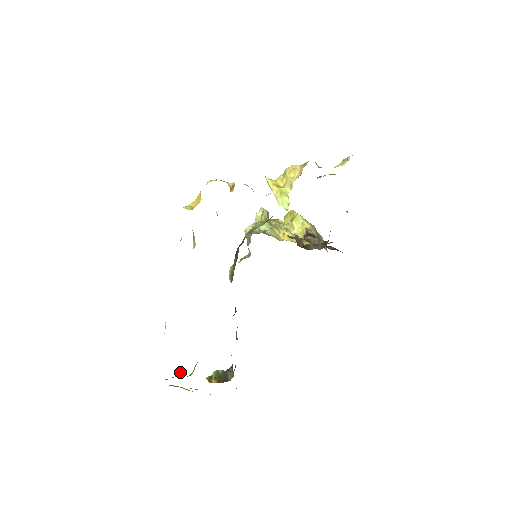
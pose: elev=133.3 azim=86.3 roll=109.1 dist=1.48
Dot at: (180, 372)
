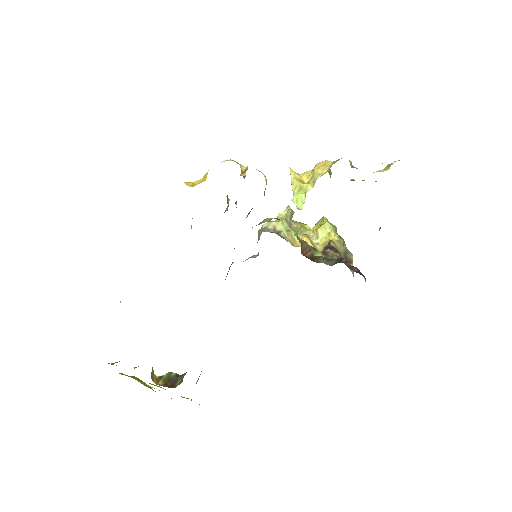
Dot at: occluded
